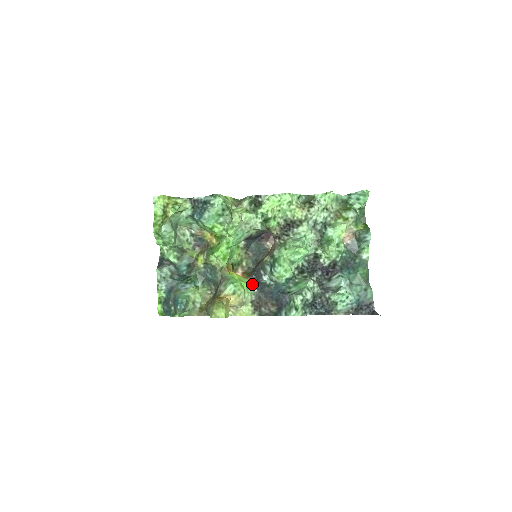
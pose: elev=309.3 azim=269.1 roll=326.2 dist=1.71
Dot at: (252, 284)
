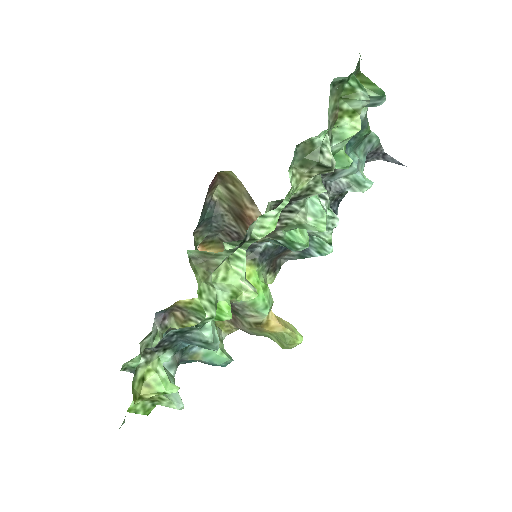
Dot at: (259, 266)
